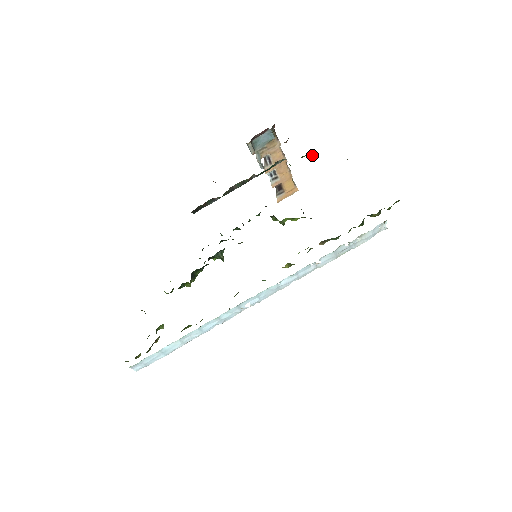
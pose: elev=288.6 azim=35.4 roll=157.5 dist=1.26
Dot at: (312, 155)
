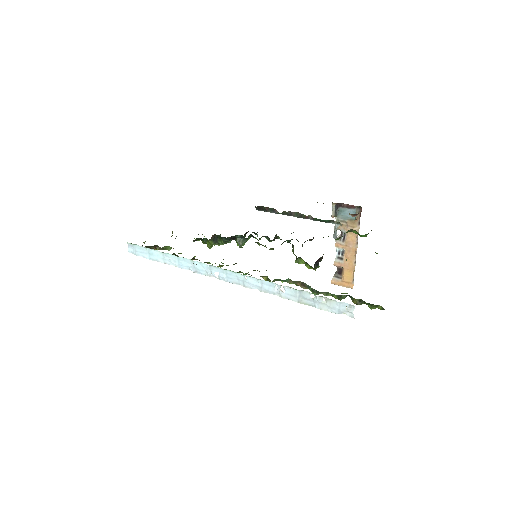
Dot at: (360, 235)
